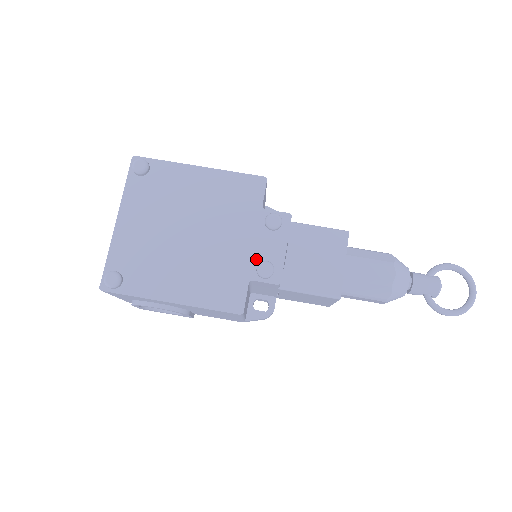
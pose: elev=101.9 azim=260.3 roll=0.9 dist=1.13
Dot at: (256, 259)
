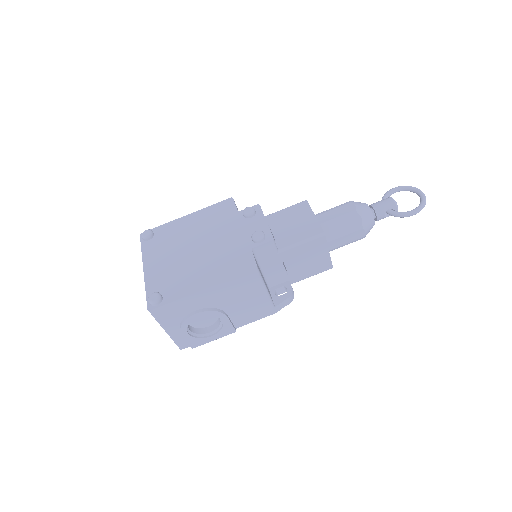
Dot at: (249, 236)
